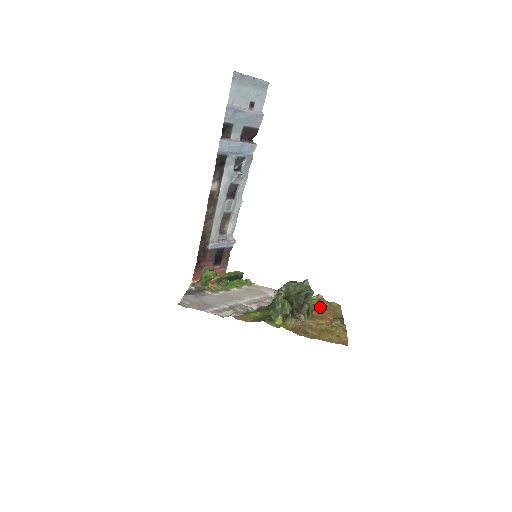
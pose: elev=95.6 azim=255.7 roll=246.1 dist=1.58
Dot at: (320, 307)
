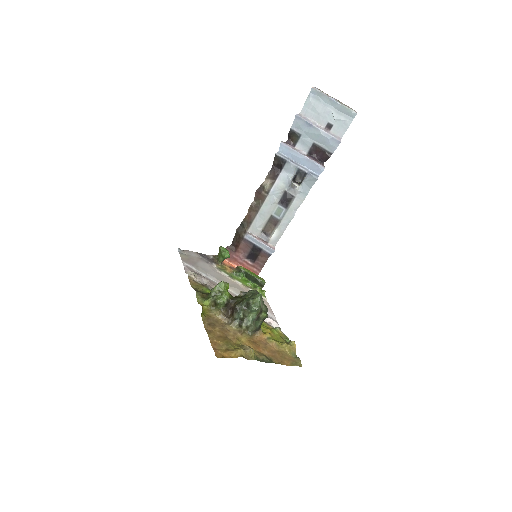
Dot at: (274, 343)
